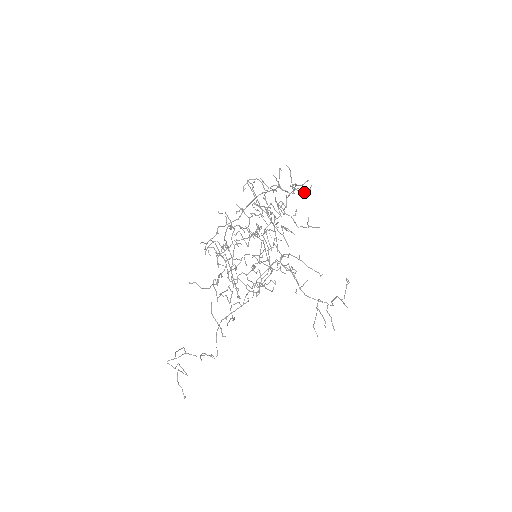
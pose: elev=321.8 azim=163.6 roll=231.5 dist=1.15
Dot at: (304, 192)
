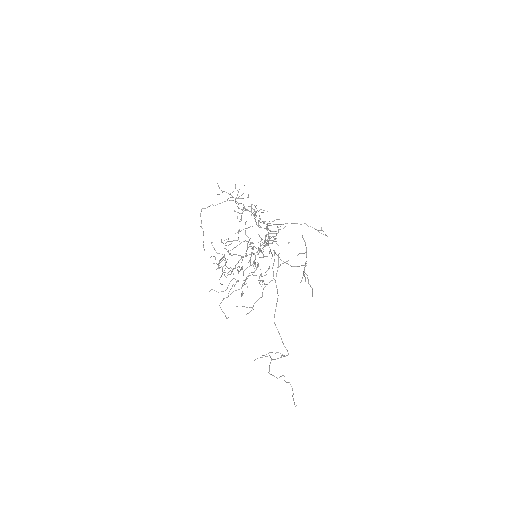
Dot at: occluded
